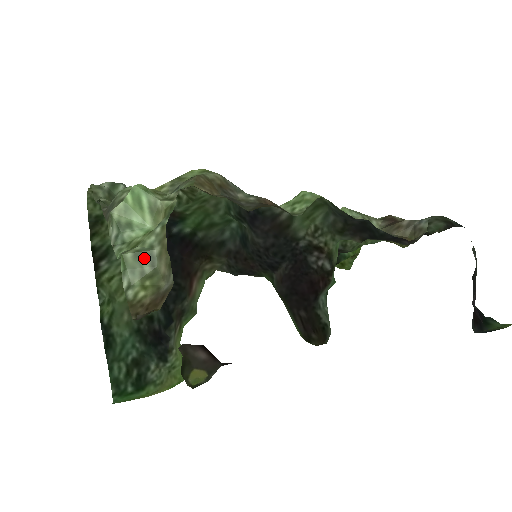
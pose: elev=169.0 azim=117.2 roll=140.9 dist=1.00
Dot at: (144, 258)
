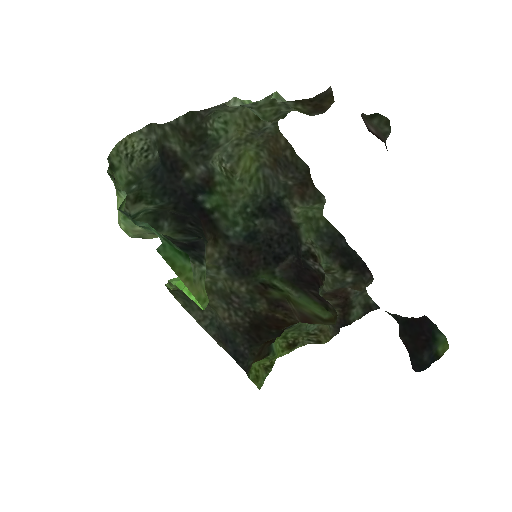
Dot at: occluded
